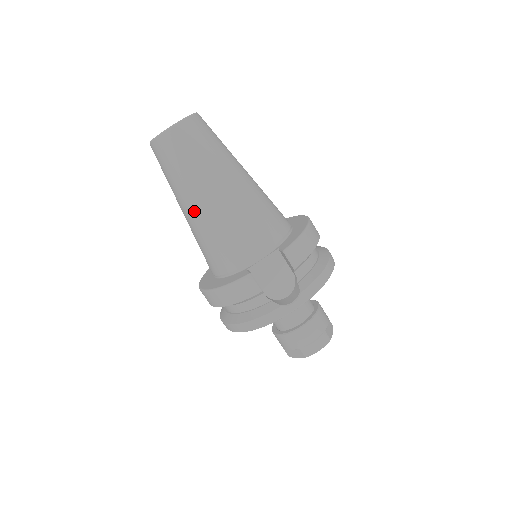
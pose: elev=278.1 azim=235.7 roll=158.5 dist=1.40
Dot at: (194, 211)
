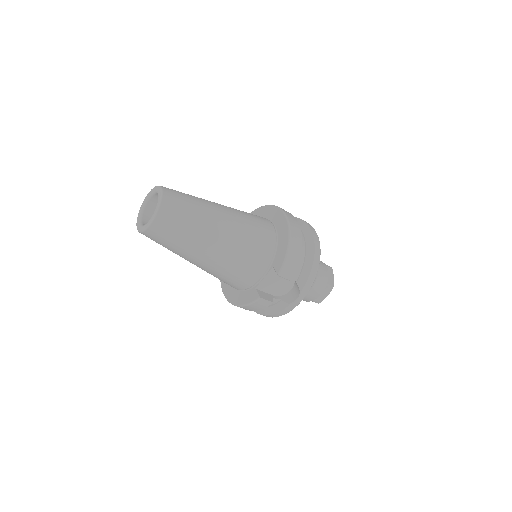
Dot at: (197, 265)
